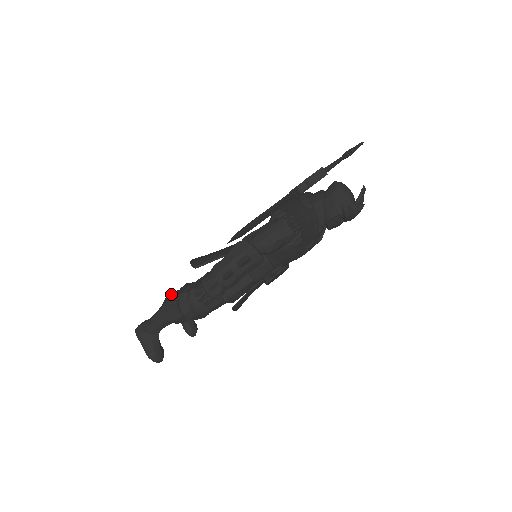
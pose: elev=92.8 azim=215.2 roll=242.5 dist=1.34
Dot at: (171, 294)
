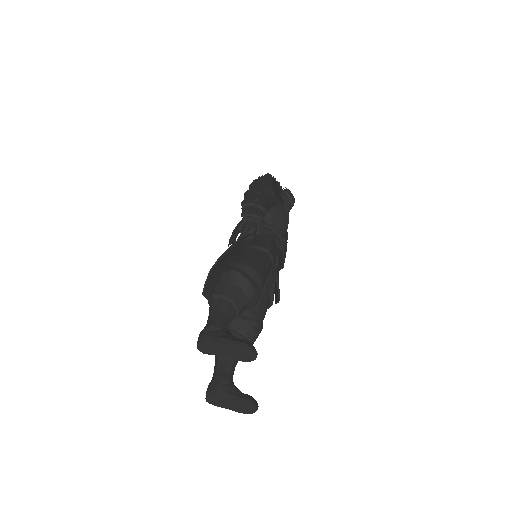
Dot at: (212, 290)
